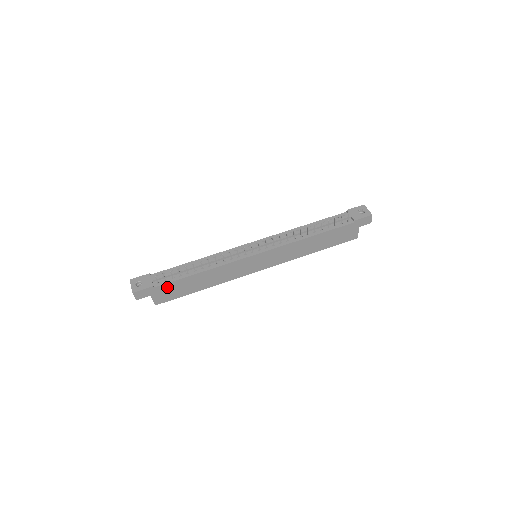
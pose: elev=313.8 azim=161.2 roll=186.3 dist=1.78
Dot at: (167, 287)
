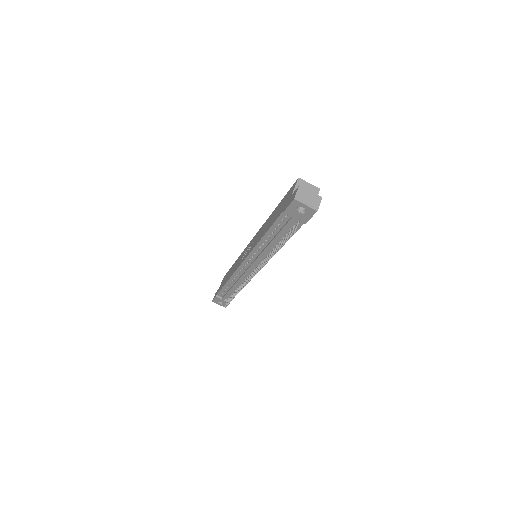
Dot at: occluded
